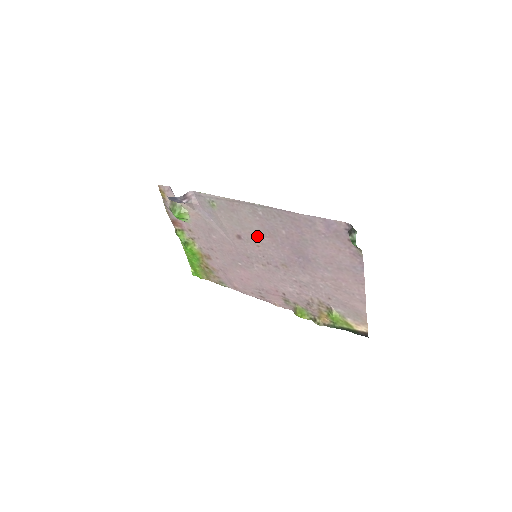
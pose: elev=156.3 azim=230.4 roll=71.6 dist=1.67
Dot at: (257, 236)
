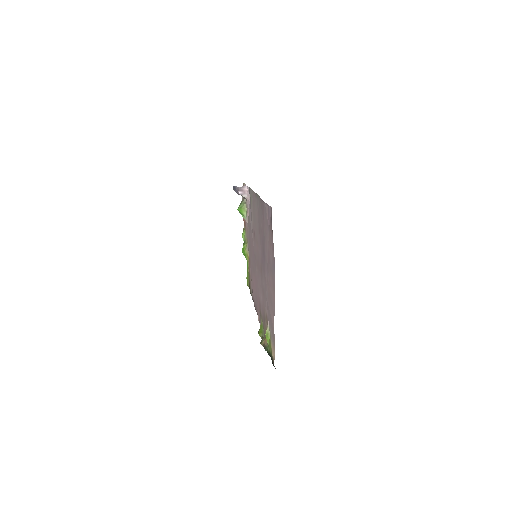
Dot at: (257, 232)
